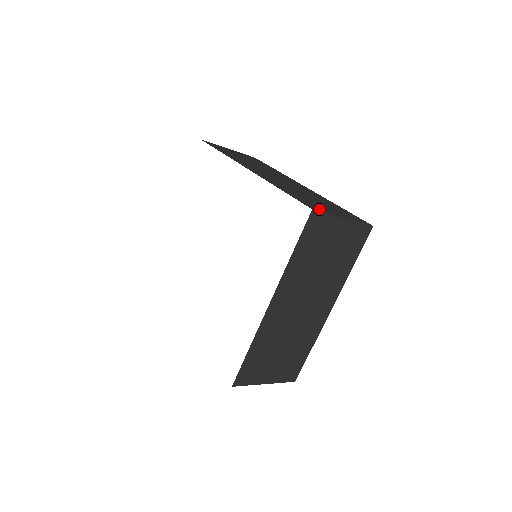
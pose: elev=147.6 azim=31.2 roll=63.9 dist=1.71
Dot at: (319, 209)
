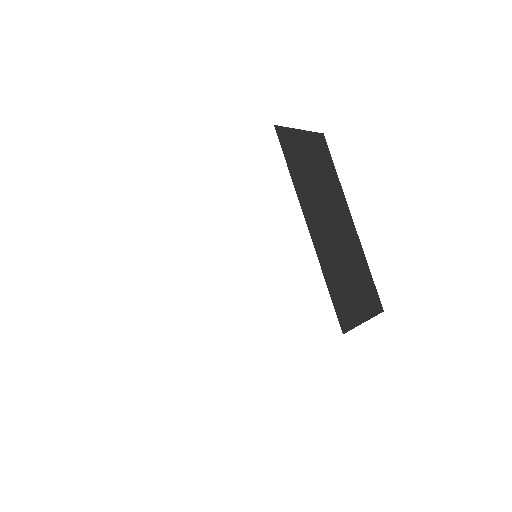
Dot at: occluded
